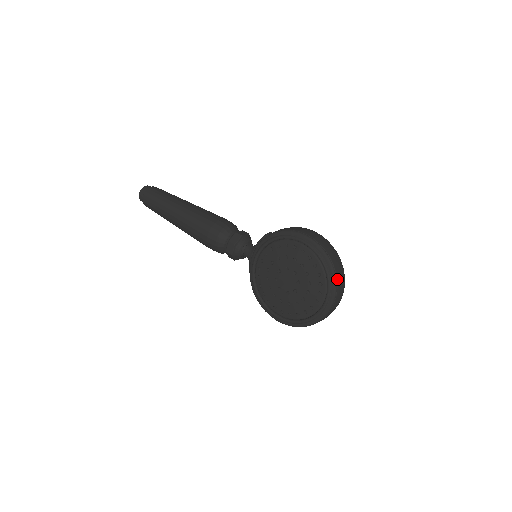
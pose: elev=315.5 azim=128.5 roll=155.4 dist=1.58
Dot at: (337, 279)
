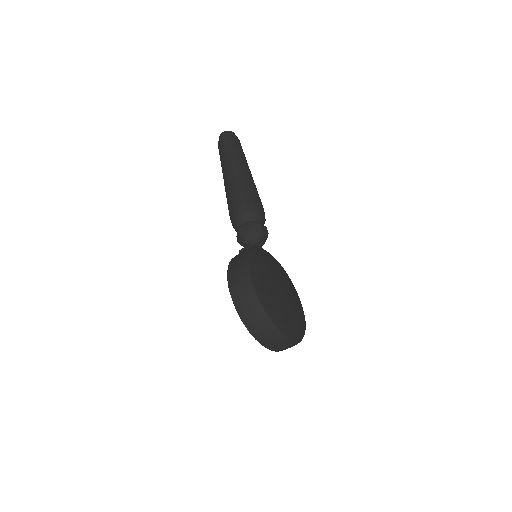
Dot at: (258, 338)
